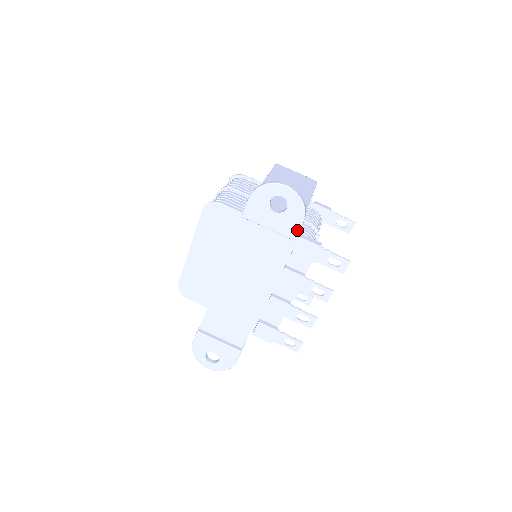
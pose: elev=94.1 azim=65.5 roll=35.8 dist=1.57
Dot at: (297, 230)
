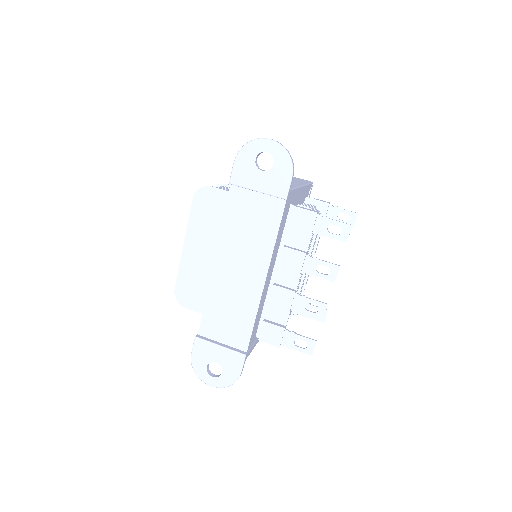
Dot at: (287, 187)
